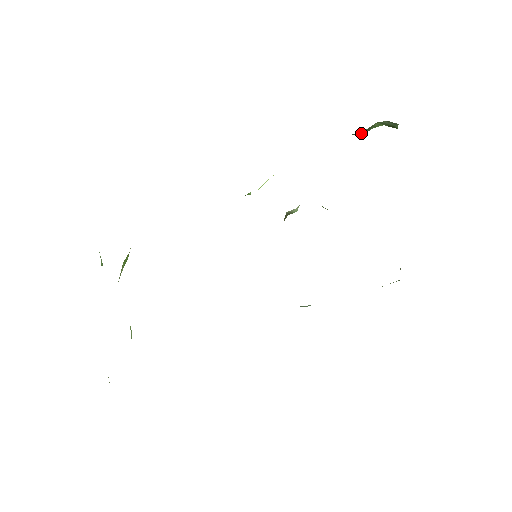
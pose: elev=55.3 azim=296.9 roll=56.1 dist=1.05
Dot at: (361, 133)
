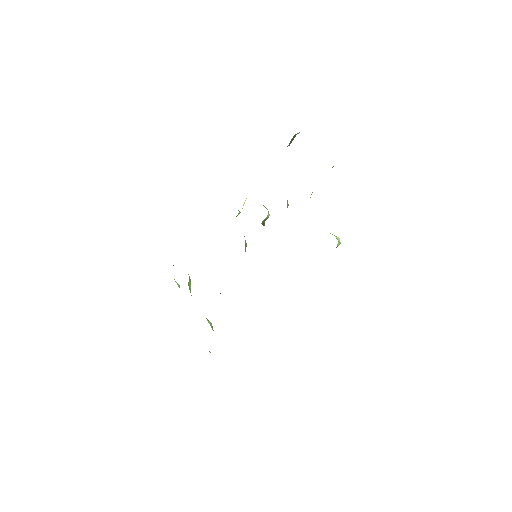
Dot at: occluded
